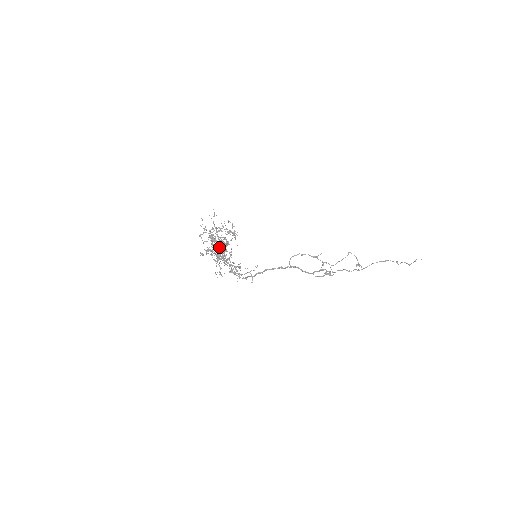
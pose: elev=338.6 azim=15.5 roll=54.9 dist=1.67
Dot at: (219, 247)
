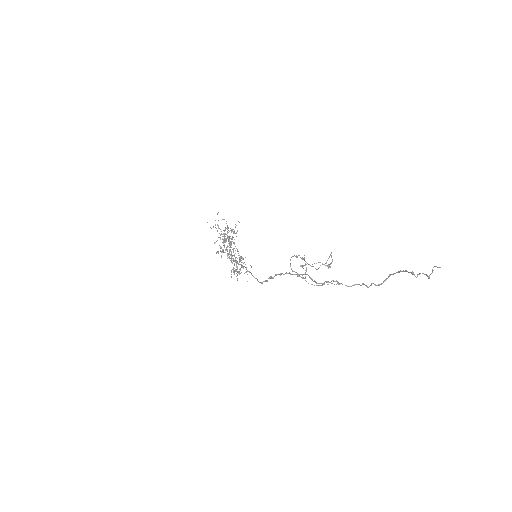
Dot at: occluded
